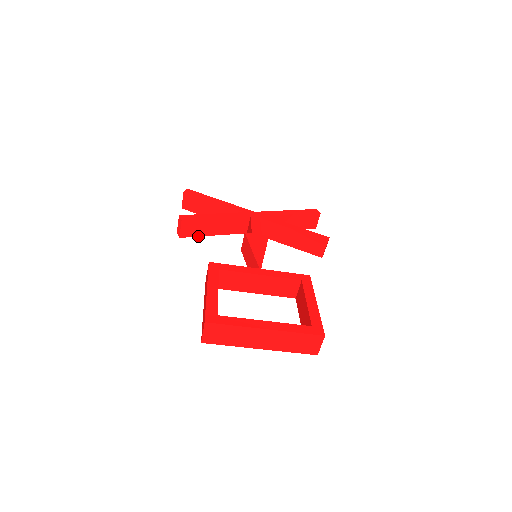
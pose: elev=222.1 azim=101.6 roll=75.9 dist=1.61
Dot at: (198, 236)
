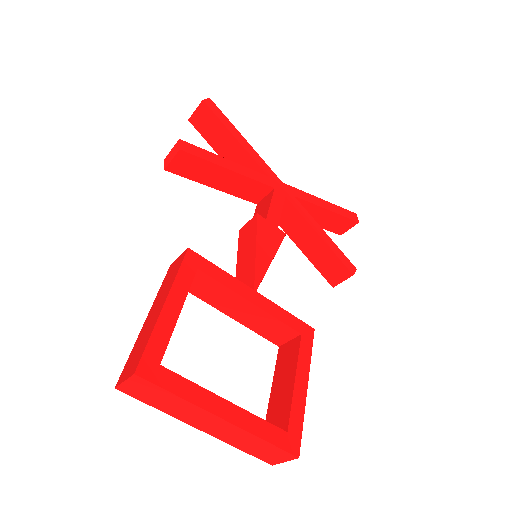
Dot at: (191, 179)
